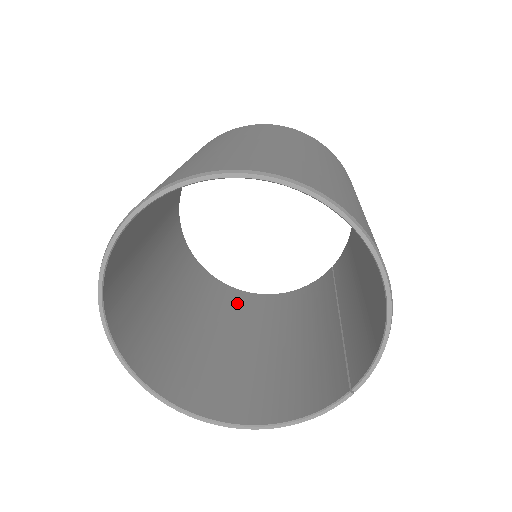
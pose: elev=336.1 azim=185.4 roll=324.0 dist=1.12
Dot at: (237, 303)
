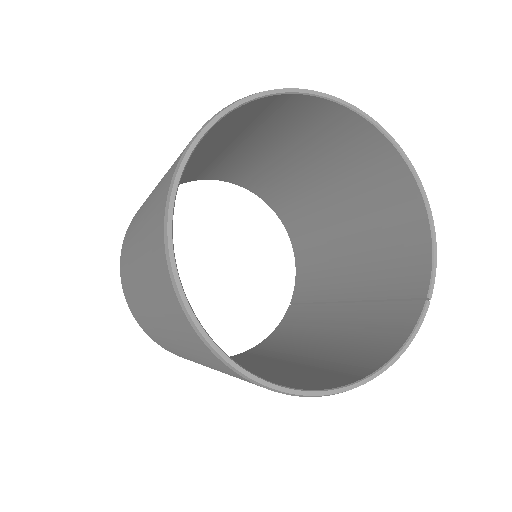
Dot at: occluded
